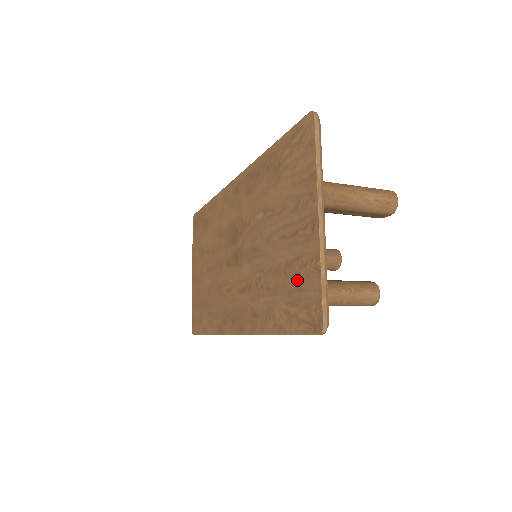
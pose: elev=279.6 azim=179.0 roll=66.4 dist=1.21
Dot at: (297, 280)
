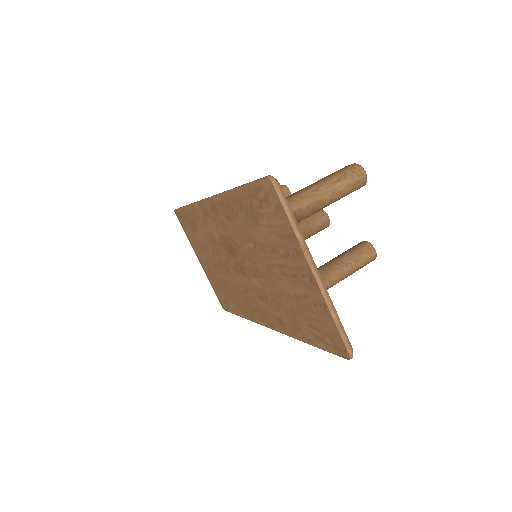
Dot at: (312, 313)
